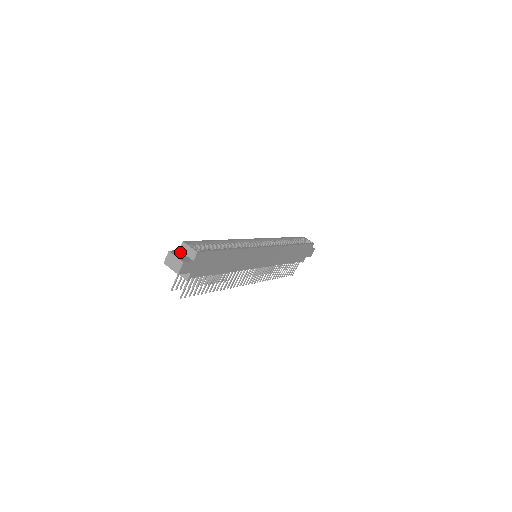
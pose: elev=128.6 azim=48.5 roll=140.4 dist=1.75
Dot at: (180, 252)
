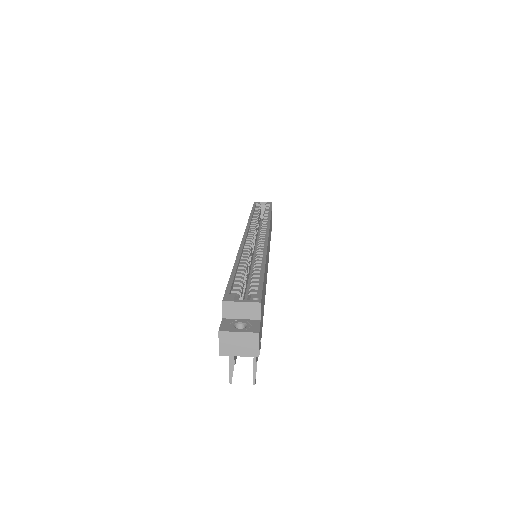
Dot at: (229, 320)
